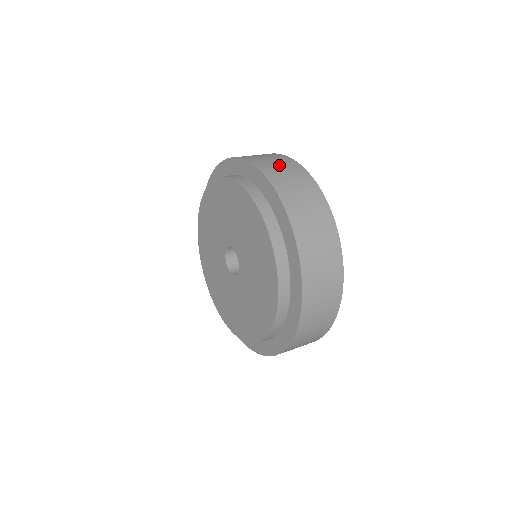
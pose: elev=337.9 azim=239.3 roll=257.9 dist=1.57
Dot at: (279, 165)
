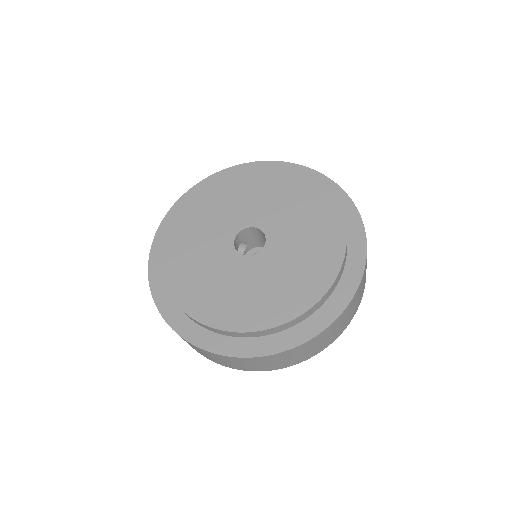
Dot at: occluded
